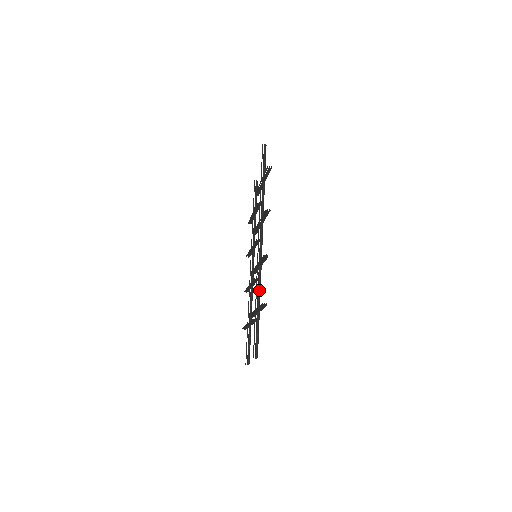
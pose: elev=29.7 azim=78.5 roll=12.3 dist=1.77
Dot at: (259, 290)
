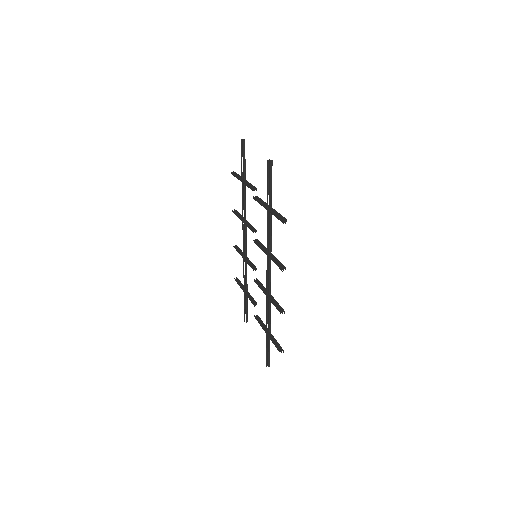
Dot at: (269, 317)
